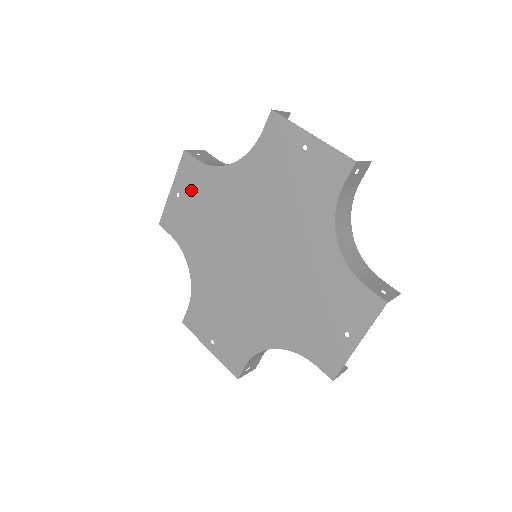
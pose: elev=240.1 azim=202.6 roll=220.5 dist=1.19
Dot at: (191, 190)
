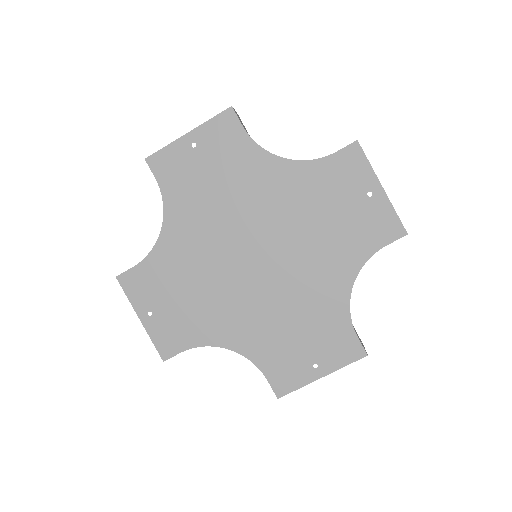
Dot at: (216, 151)
